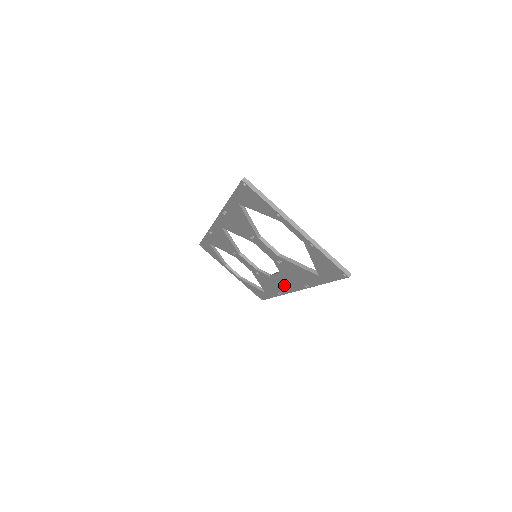
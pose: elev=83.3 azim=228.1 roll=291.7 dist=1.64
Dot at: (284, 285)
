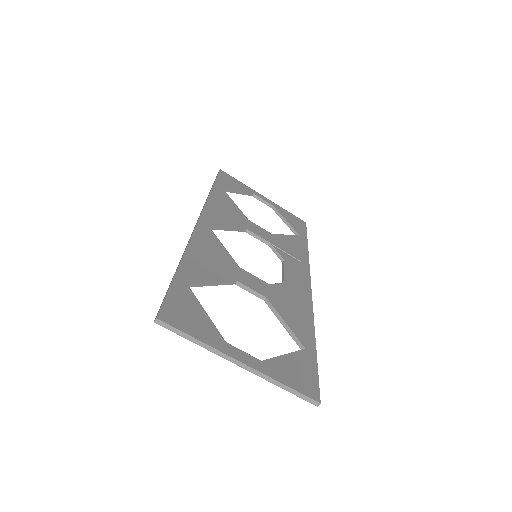
Dot at: occluded
